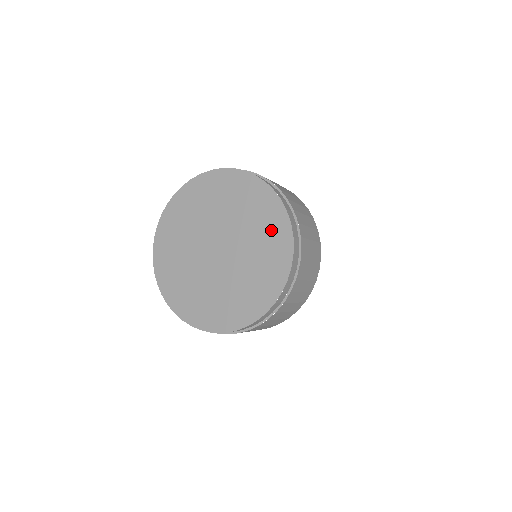
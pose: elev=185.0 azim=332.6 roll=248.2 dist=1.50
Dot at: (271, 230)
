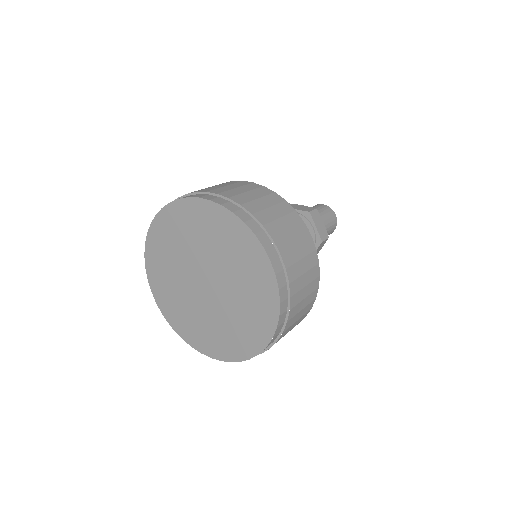
Dot at: (254, 324)
